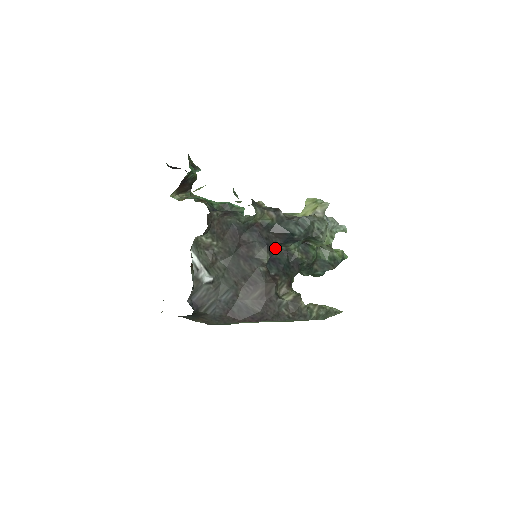
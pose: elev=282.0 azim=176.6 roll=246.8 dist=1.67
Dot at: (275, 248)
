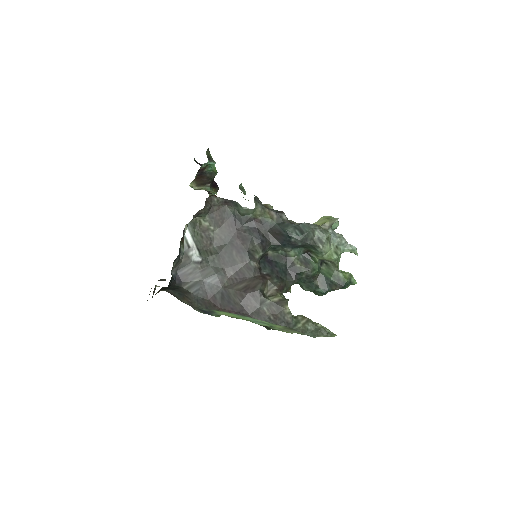
Dot at: (274, 250)
